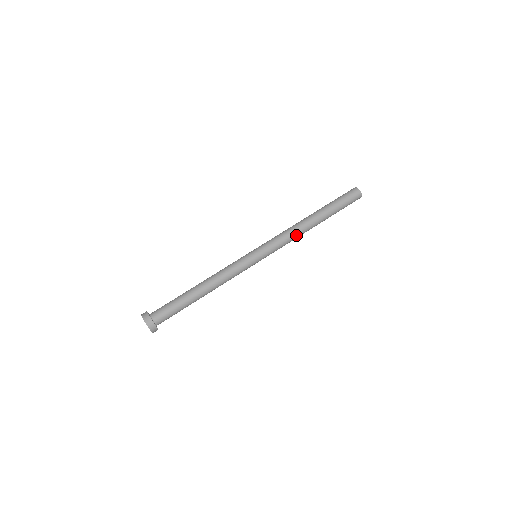
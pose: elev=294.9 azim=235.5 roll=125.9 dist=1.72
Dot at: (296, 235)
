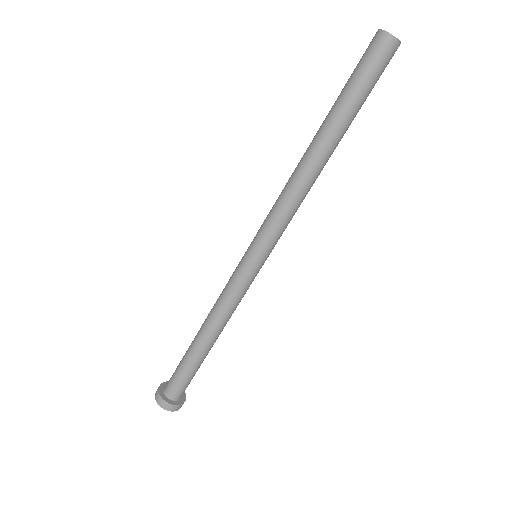
Dot at: (303, 195)
